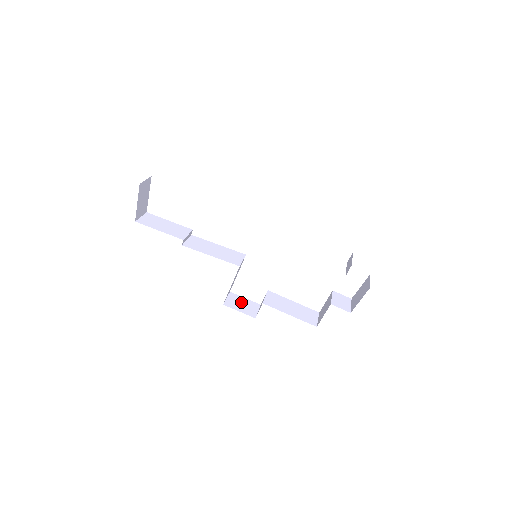
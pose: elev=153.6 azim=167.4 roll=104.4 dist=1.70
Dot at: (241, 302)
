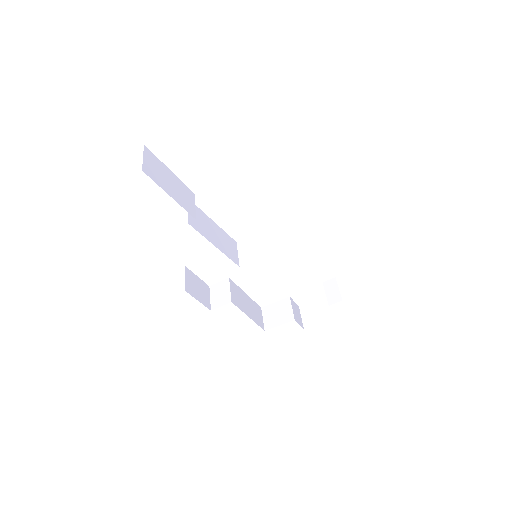
Dot at: (196, 284)
